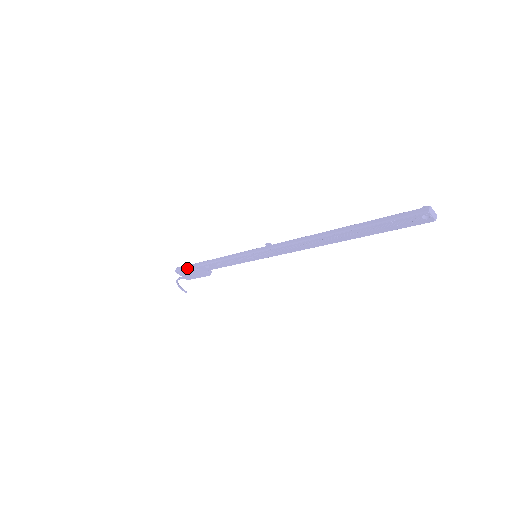
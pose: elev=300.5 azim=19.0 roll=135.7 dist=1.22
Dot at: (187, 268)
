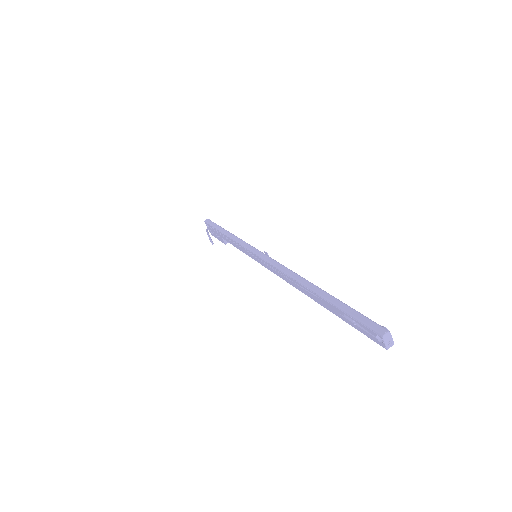
Dot at: (212, 225)
